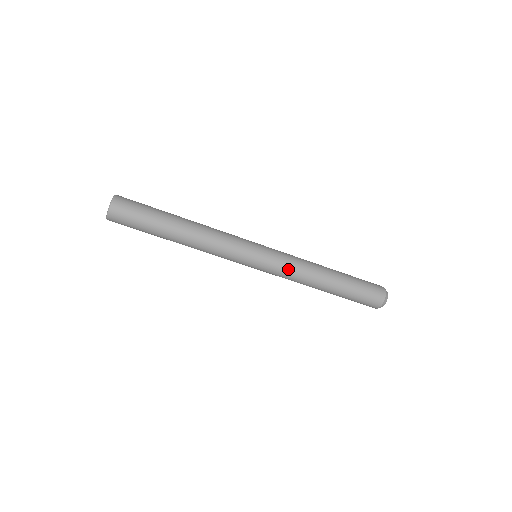
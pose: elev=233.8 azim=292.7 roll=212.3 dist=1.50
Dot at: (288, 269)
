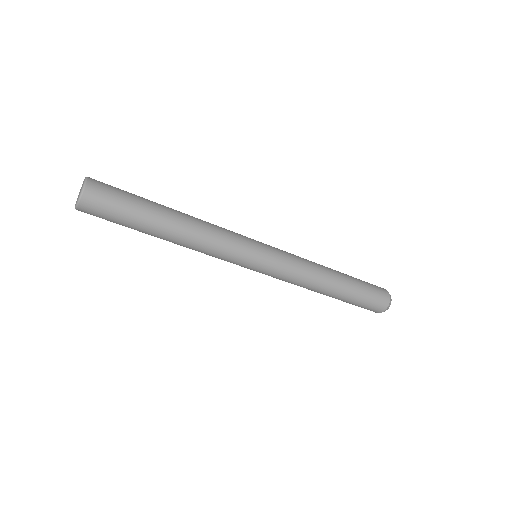
Dot at: occluded
